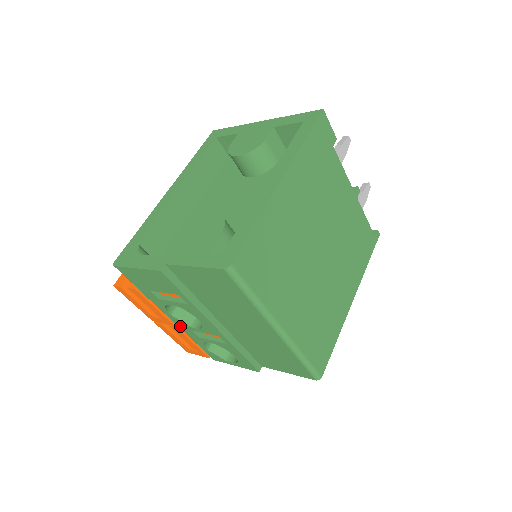
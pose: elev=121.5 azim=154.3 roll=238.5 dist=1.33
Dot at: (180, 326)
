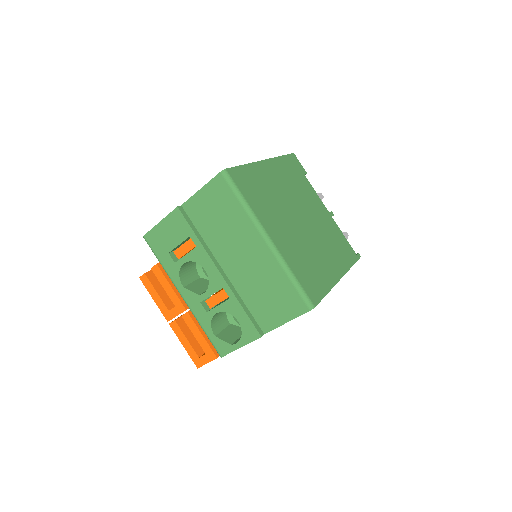
Dot at: (191, 304)
